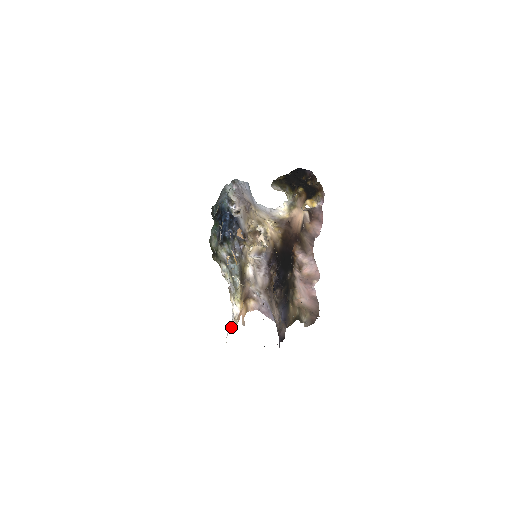
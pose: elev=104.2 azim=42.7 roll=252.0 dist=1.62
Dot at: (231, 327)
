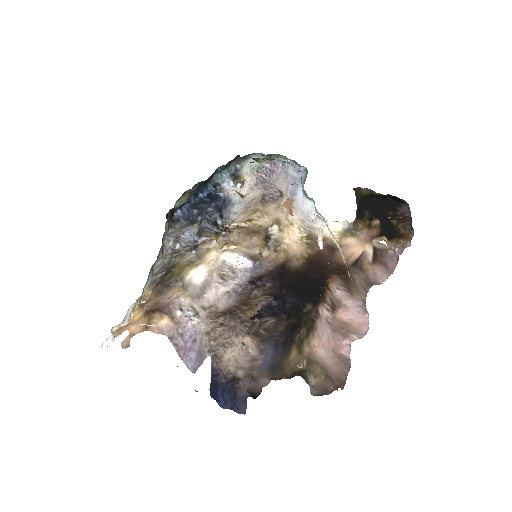
Dot at: occluded
